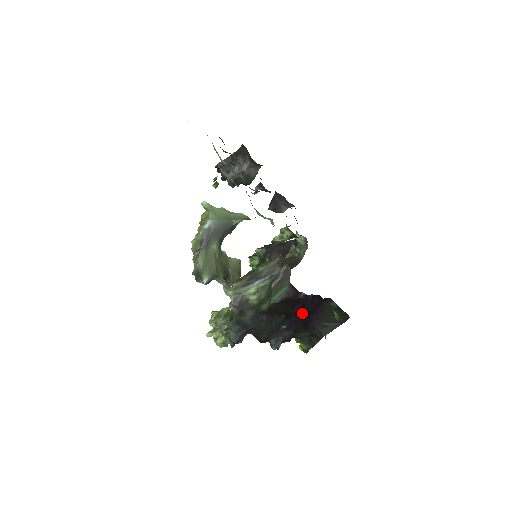
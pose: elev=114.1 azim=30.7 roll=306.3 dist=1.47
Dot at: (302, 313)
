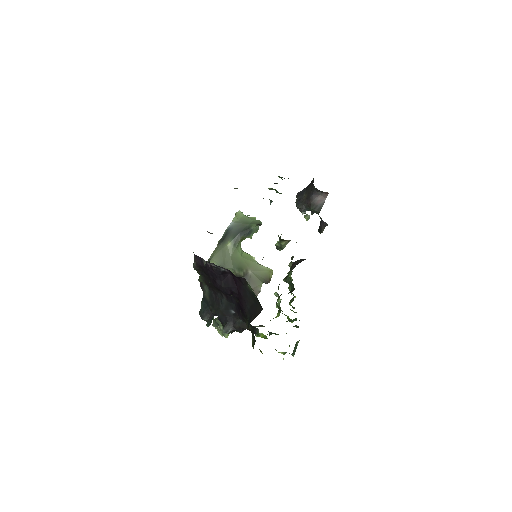
Dot at: (229, 292)
